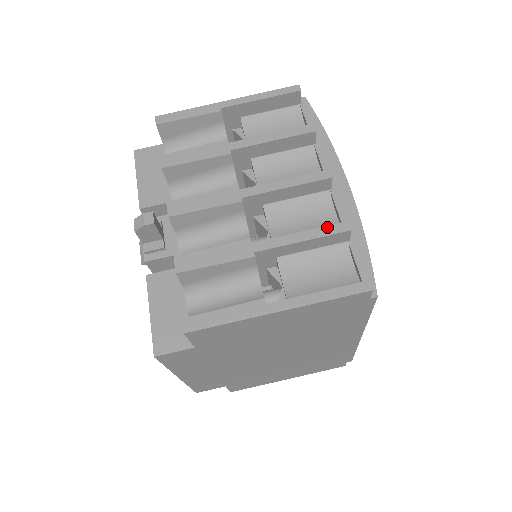
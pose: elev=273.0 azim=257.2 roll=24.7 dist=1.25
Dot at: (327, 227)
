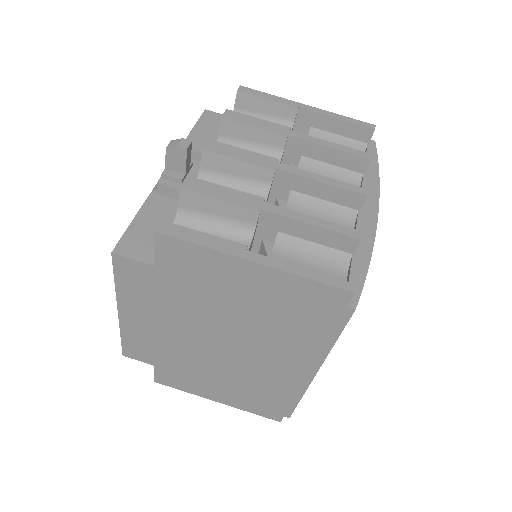
Dot at: (340, 226)
